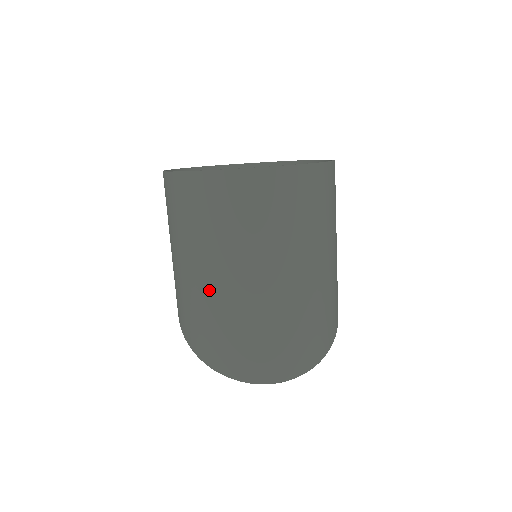
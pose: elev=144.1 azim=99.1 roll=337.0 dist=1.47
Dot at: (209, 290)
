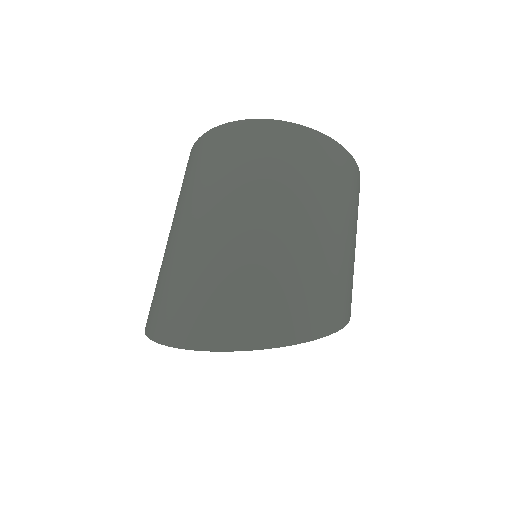
Dot at: (172, 242)
